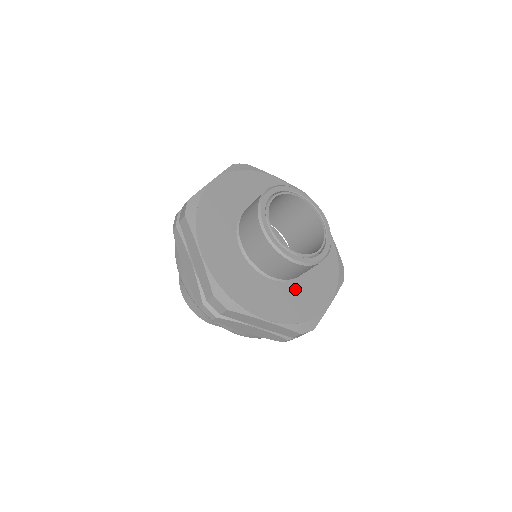
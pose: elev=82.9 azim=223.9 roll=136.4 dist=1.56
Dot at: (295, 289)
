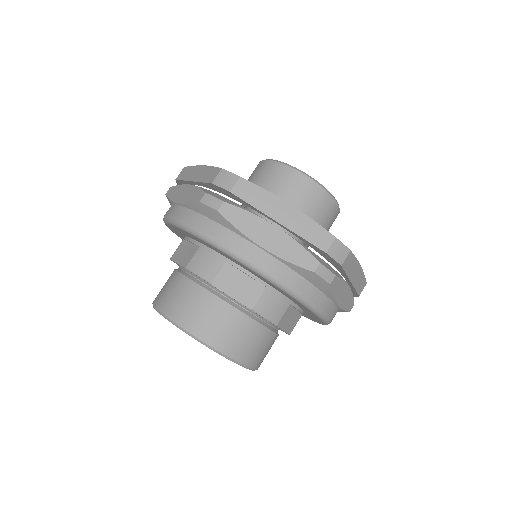
Dot at: occluded
